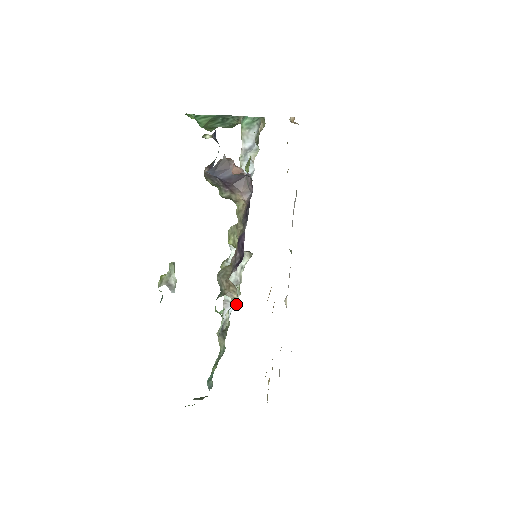
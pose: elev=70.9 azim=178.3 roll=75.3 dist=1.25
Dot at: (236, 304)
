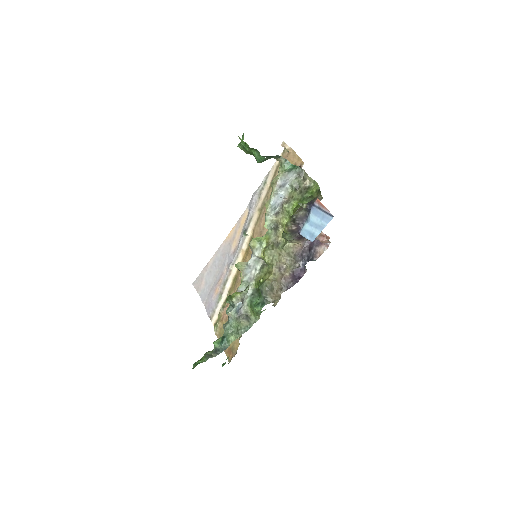
Dot at: (274, 306)
